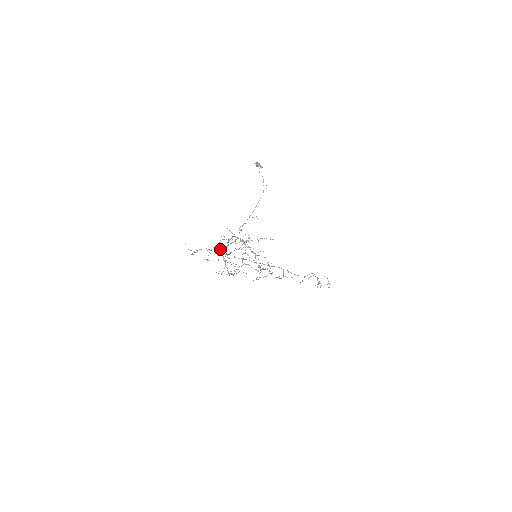
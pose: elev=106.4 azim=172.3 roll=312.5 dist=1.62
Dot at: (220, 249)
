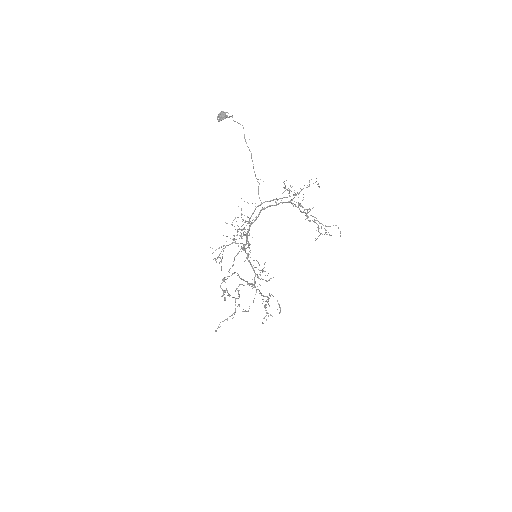
Dot at: (246, 234)
